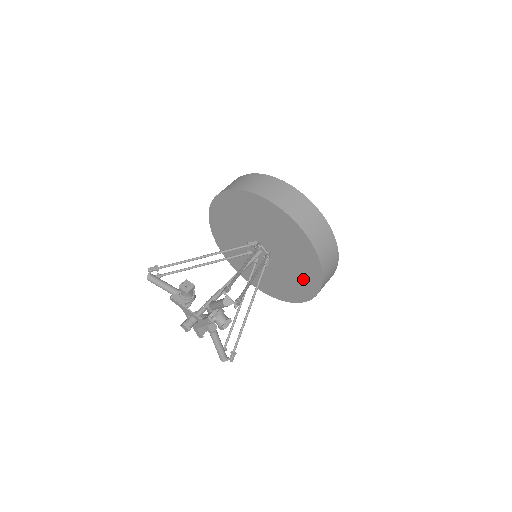
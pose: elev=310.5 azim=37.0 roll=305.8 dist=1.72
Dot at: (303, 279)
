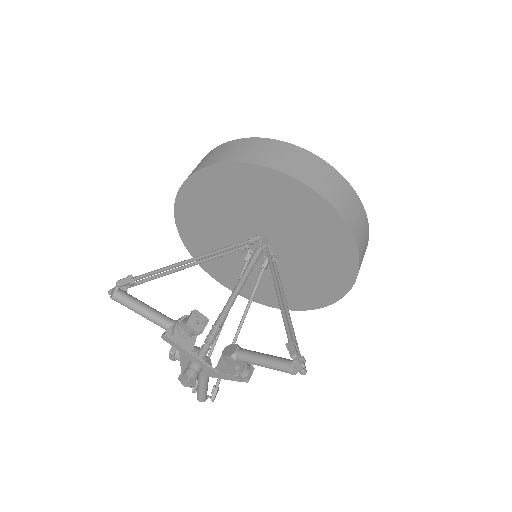
Dot at: (309, 290)
